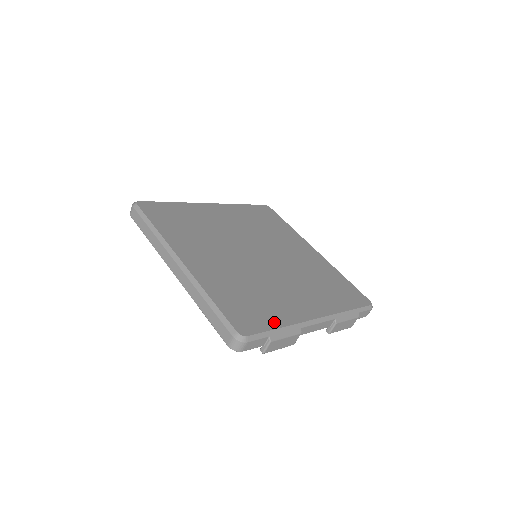
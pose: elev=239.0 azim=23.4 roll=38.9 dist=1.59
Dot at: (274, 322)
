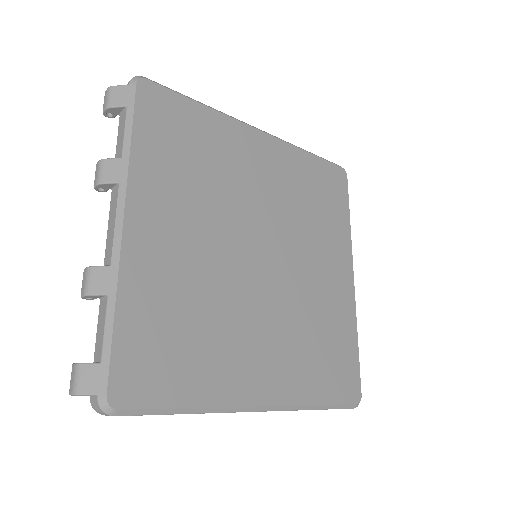
Dot at: (352, 345)
